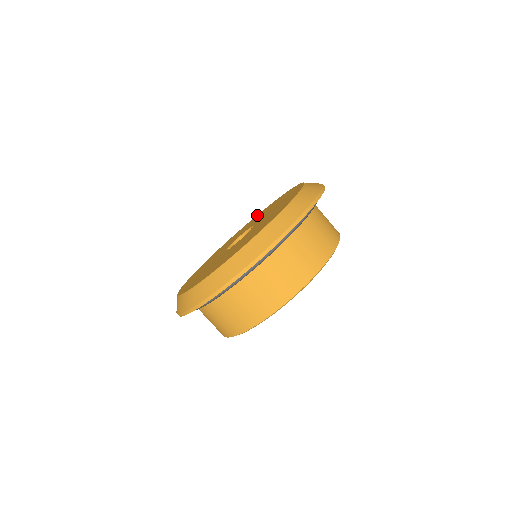
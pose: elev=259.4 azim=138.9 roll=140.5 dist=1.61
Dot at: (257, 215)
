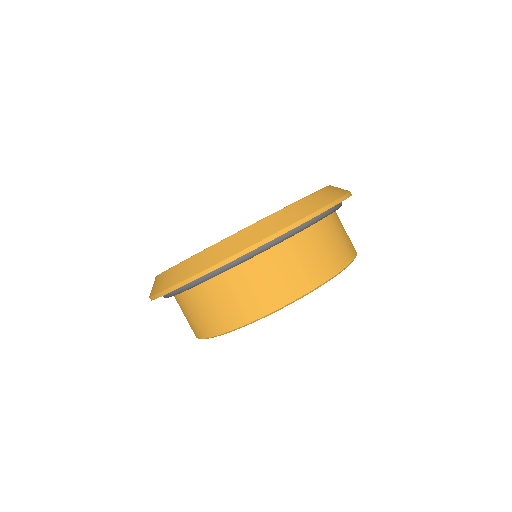
Dot at: occluded
